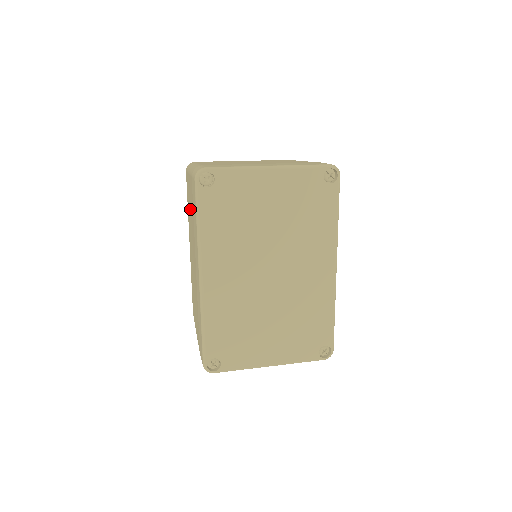
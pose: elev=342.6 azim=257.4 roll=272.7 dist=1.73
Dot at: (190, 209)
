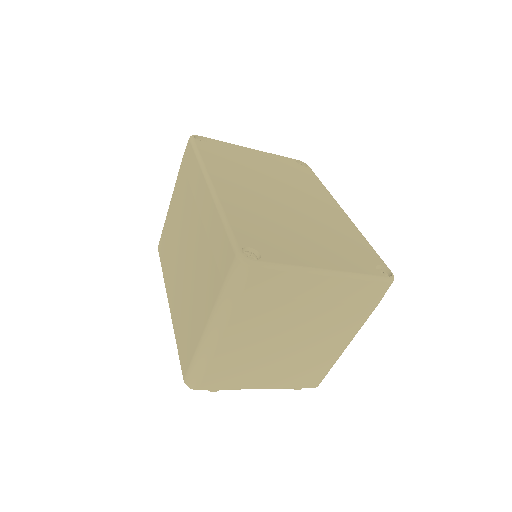
Dot at: (175, 223)
